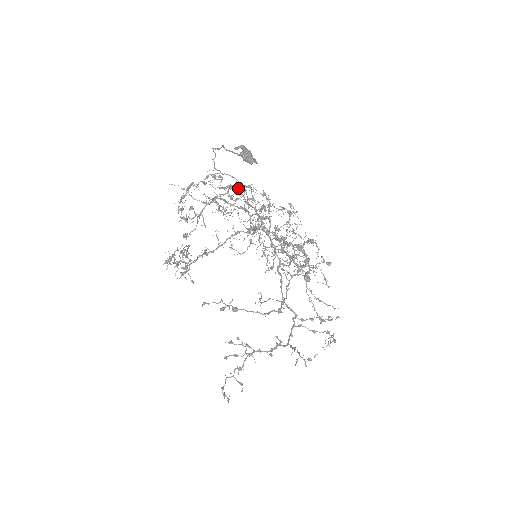
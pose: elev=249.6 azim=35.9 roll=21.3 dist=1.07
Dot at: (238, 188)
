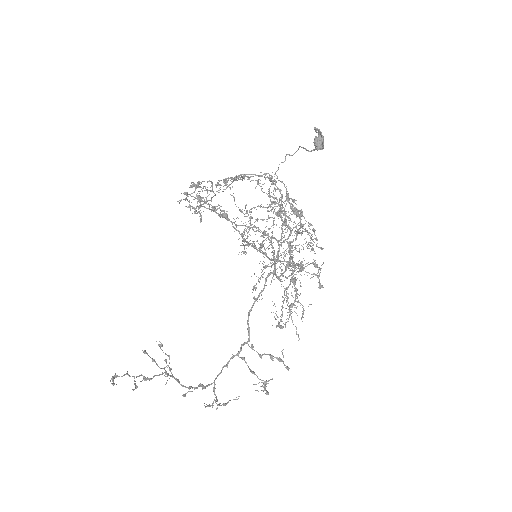
Dot at: occluded
